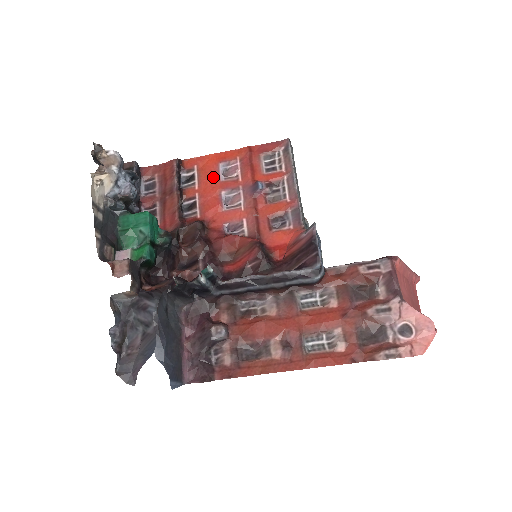
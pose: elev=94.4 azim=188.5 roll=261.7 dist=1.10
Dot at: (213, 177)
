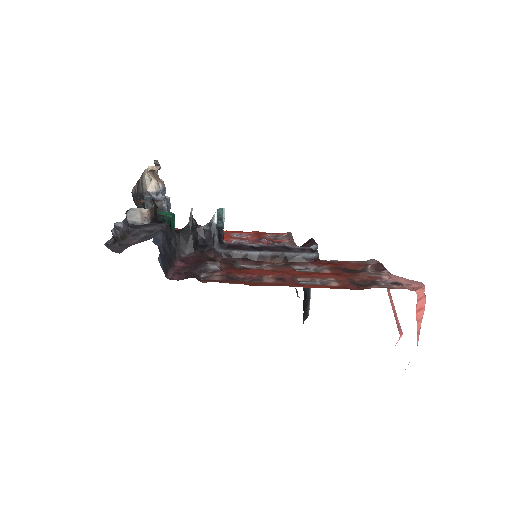
Dot at: (226, 235)
